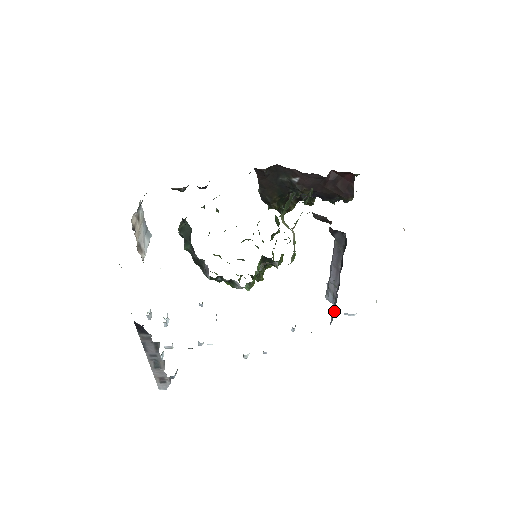
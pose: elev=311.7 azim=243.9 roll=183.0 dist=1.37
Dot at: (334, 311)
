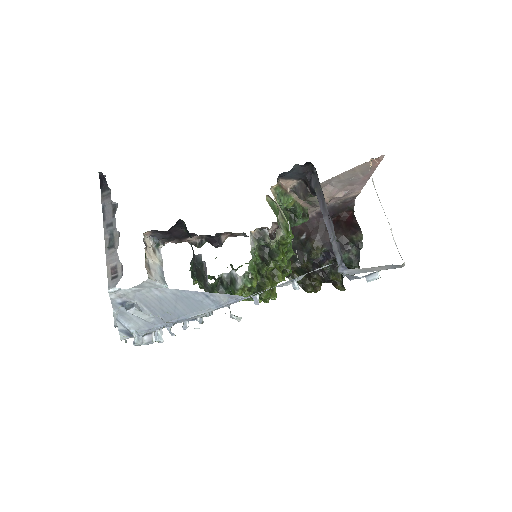
Dot at: occluded
